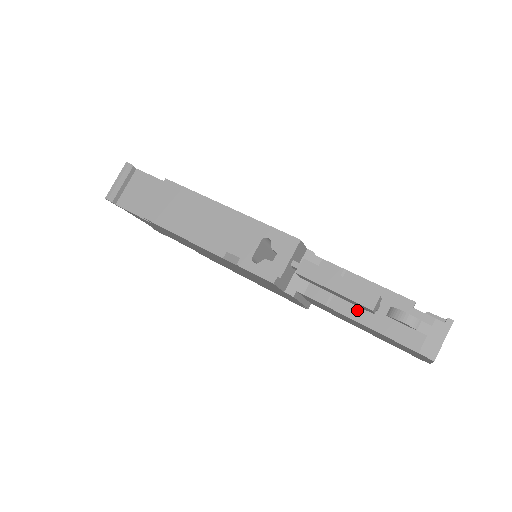
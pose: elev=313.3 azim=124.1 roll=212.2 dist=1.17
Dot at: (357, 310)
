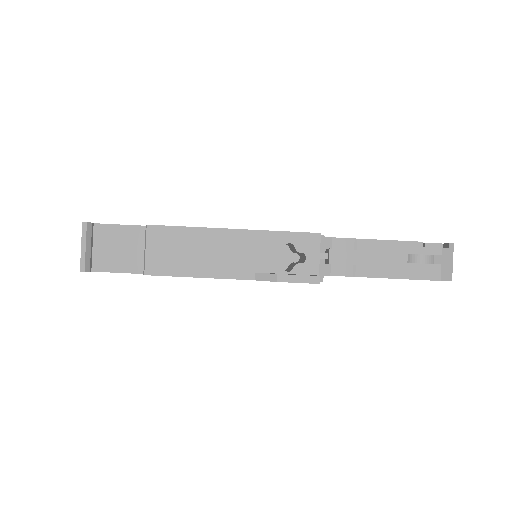
Dot at: (380, 269)
